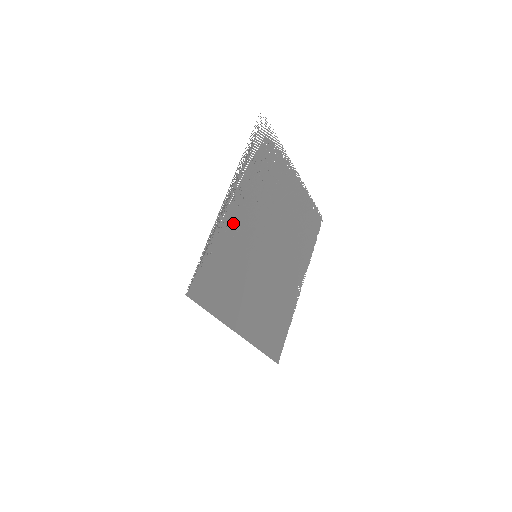
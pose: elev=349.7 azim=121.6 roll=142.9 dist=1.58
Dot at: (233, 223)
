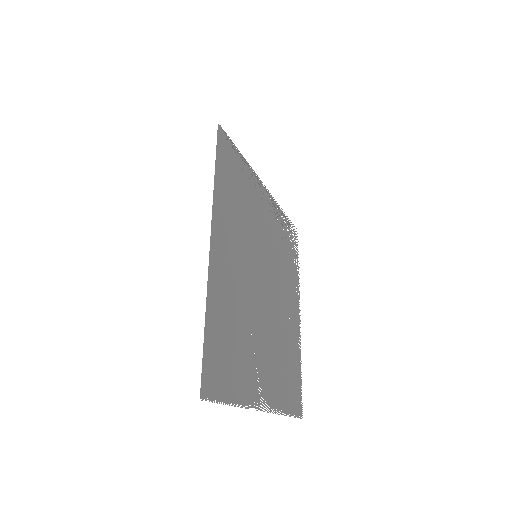
Dot at: (259, 202)
